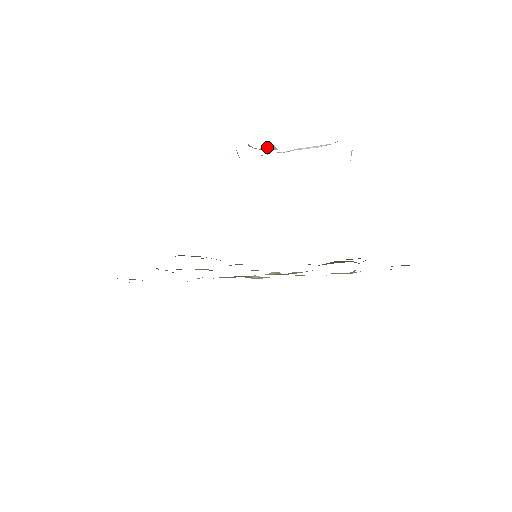
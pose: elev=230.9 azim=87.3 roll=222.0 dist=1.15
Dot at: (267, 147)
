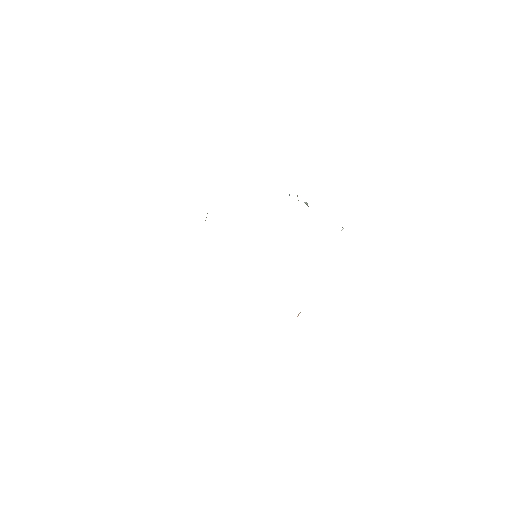
Dot at: (305, 202)
